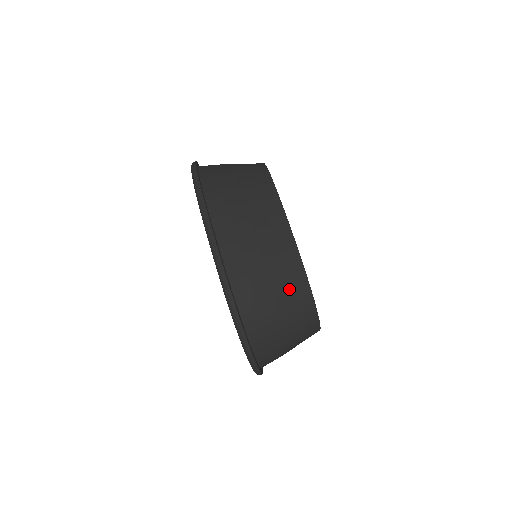
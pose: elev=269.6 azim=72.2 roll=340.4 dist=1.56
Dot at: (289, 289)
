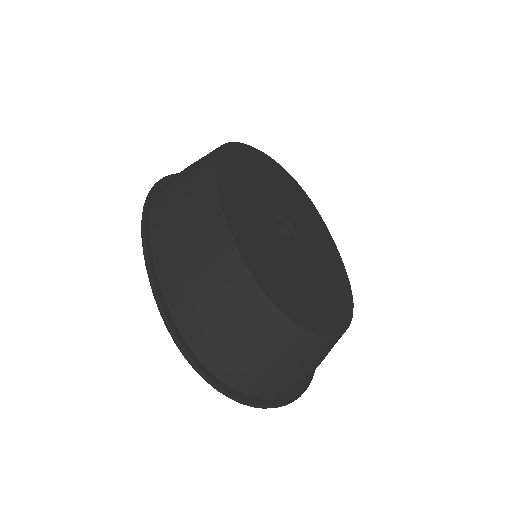
Dot at: (236, 302)
